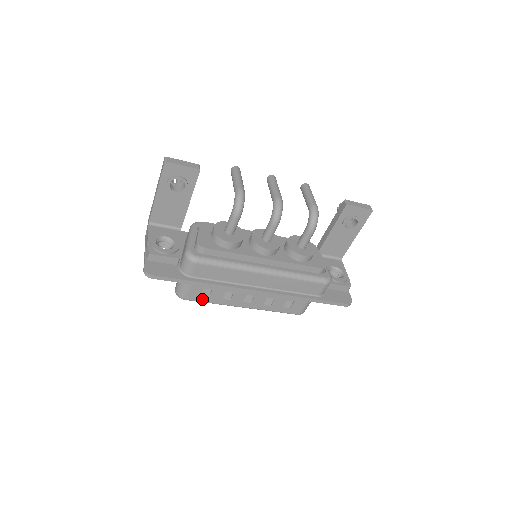
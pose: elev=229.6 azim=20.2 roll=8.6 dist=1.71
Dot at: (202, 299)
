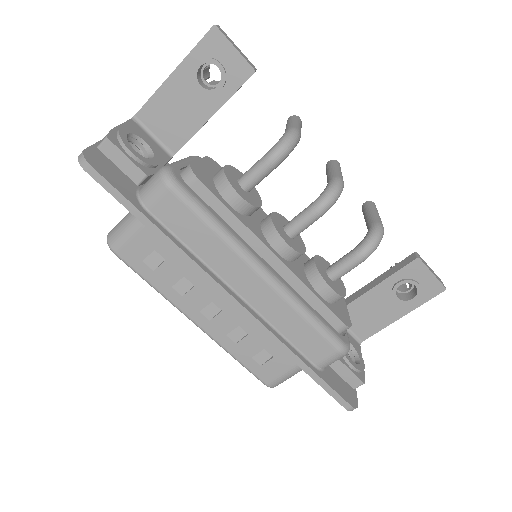
Dot at: (141, 268)
